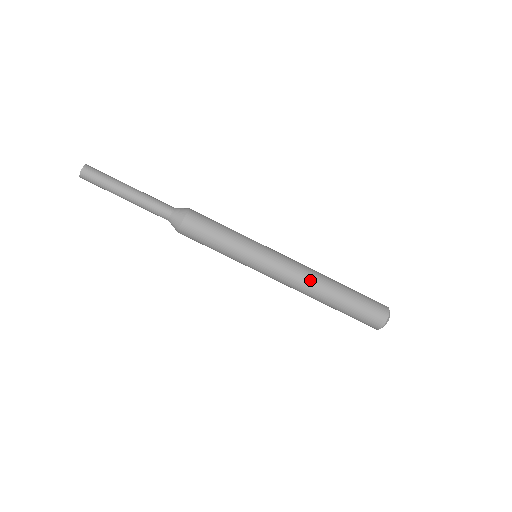
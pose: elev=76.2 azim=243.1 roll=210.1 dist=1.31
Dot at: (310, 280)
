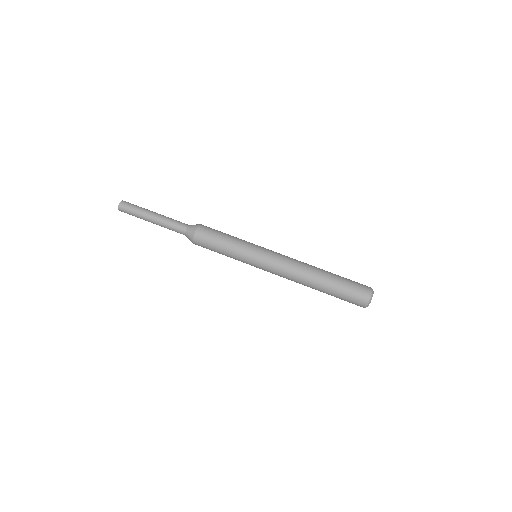
Dot at: (299, 273)
